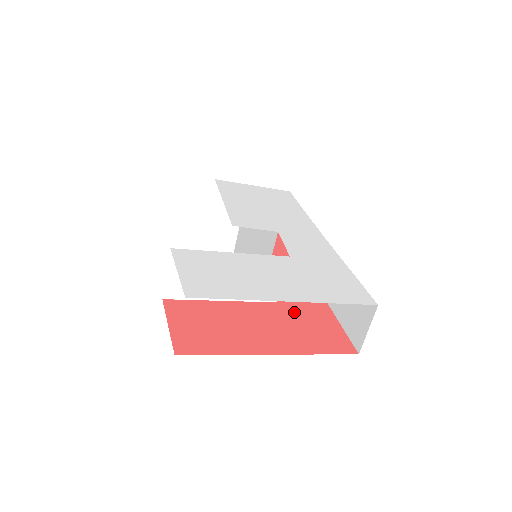
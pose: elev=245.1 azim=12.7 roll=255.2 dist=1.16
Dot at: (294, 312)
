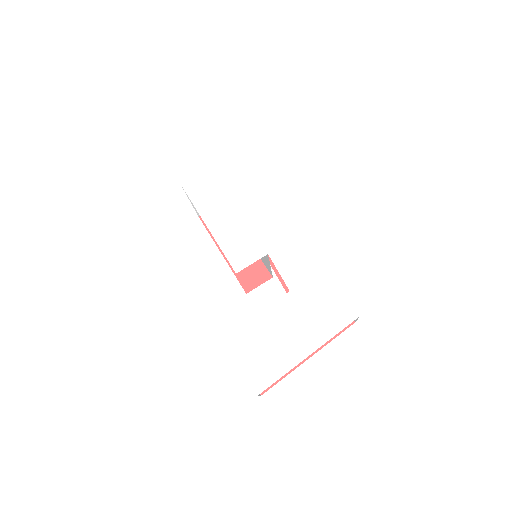
Dot at: occluded
